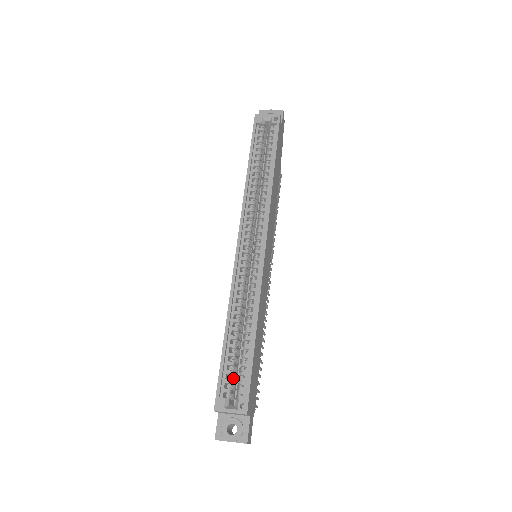
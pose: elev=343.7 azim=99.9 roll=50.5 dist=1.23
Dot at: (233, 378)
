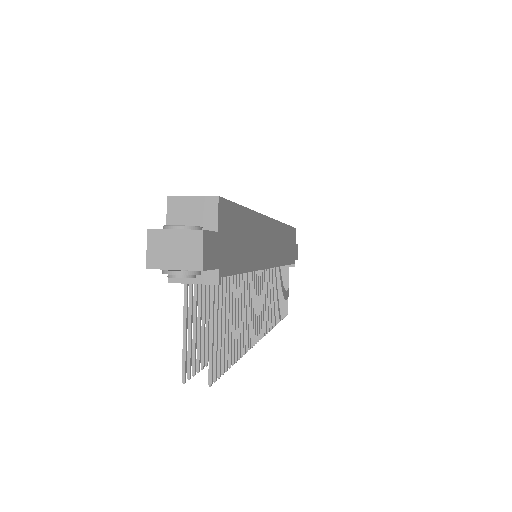
Dot at: occluded
